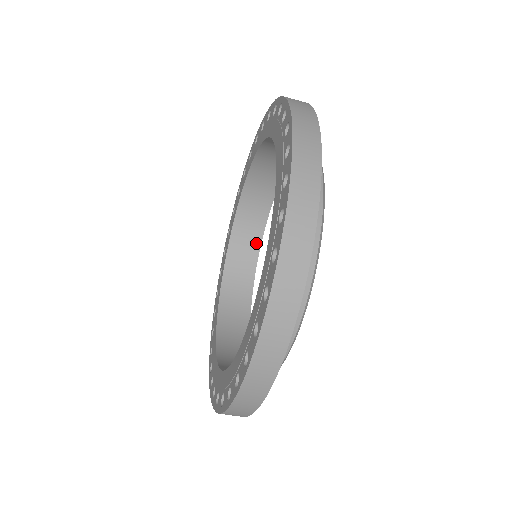
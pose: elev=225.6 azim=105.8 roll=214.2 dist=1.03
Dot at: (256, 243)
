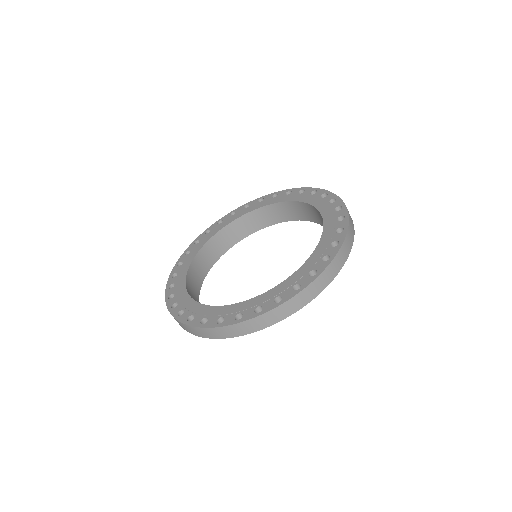
Dot at: (233, 242)
